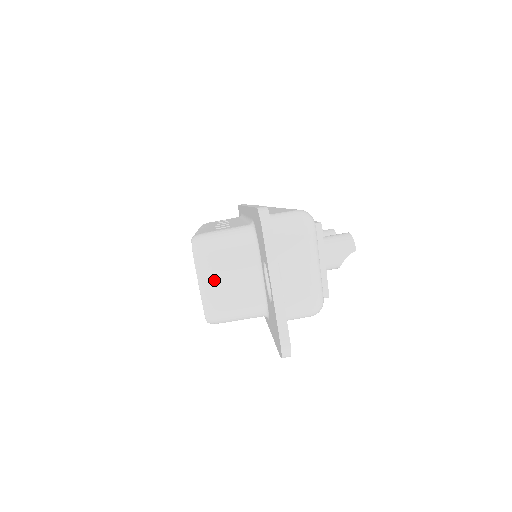
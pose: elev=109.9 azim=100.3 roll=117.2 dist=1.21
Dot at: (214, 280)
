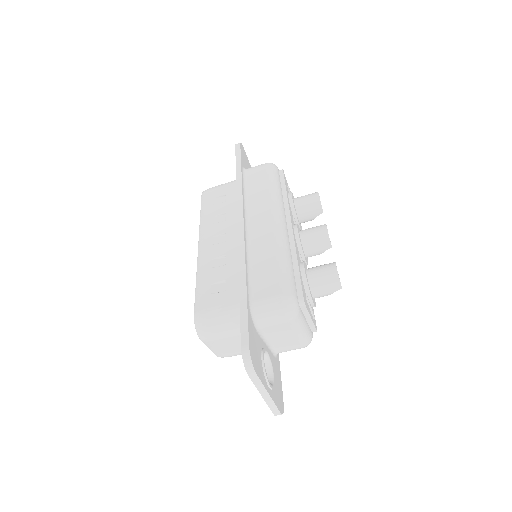
Dot at: (219, 346)
